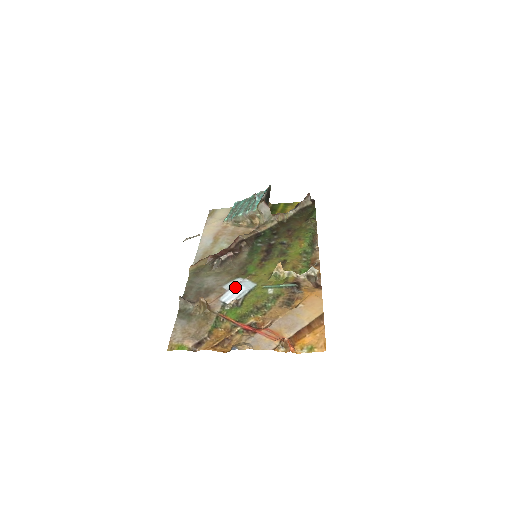
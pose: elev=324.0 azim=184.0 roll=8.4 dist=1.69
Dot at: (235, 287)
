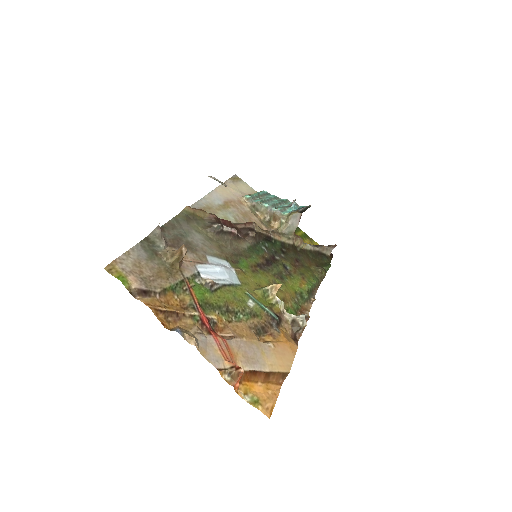
Dot at: (219, 267)
